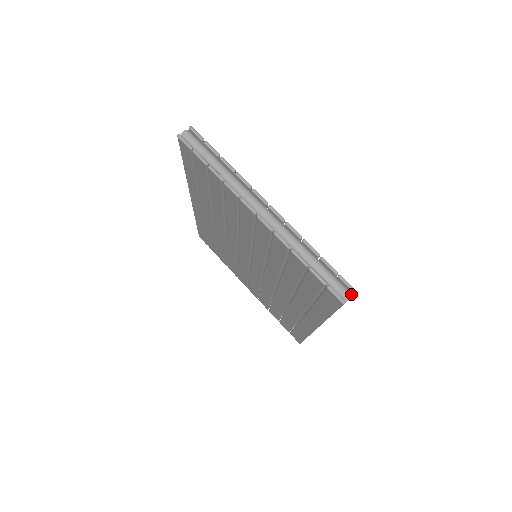
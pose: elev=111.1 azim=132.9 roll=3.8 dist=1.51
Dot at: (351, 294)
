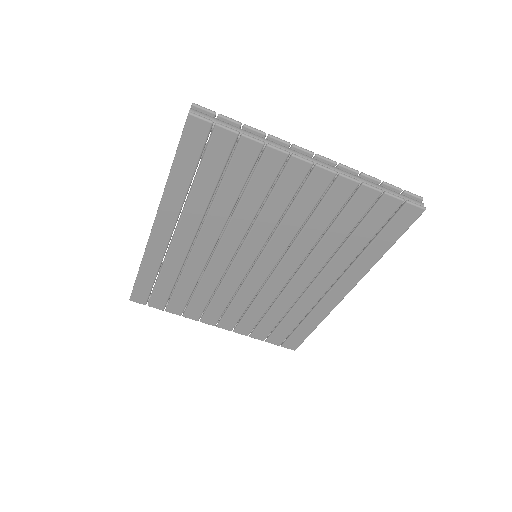
Dot at: (421, 202)
